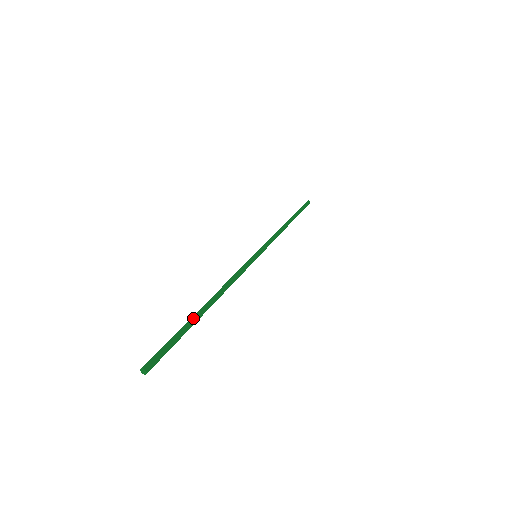
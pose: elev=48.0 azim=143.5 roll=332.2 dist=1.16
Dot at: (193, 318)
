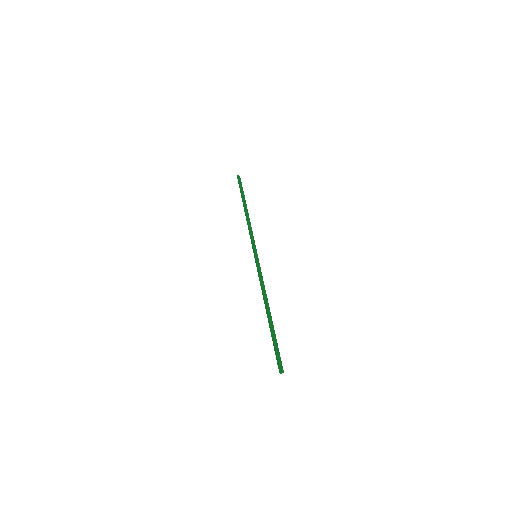
Dot at: (271, 327)
